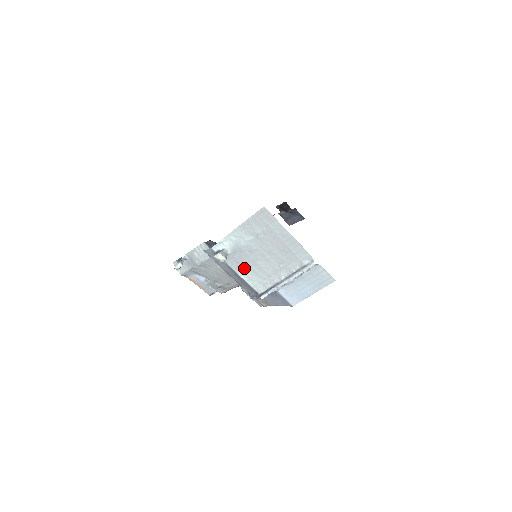
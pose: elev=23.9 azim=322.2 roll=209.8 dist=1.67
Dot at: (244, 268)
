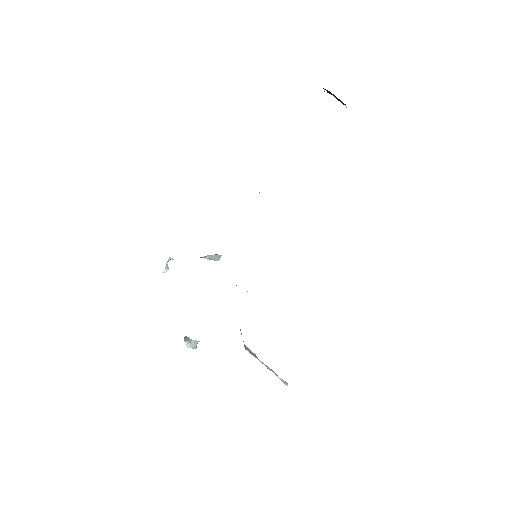
Dot at: occluded
